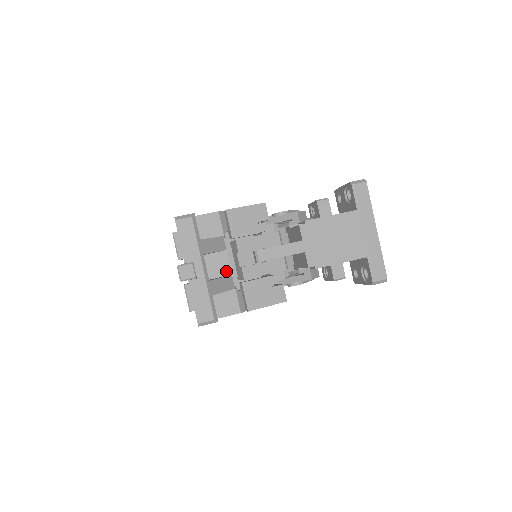
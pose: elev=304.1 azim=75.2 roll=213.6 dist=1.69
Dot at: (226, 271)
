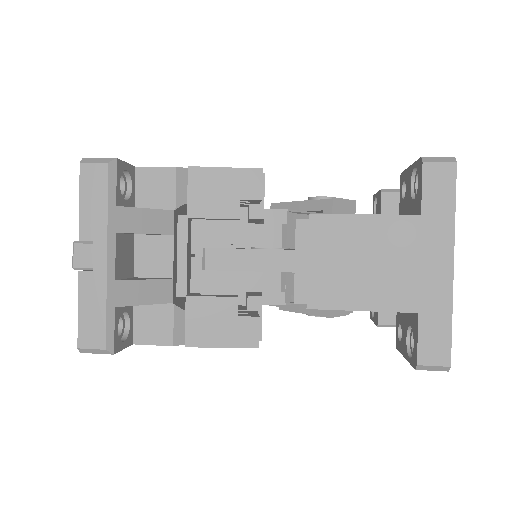
Dot at: (165, 270)
